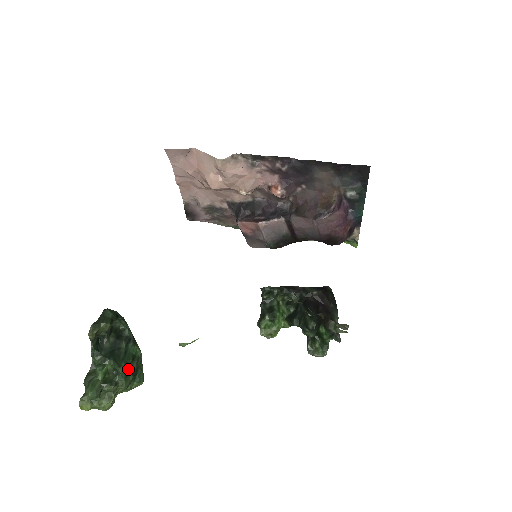
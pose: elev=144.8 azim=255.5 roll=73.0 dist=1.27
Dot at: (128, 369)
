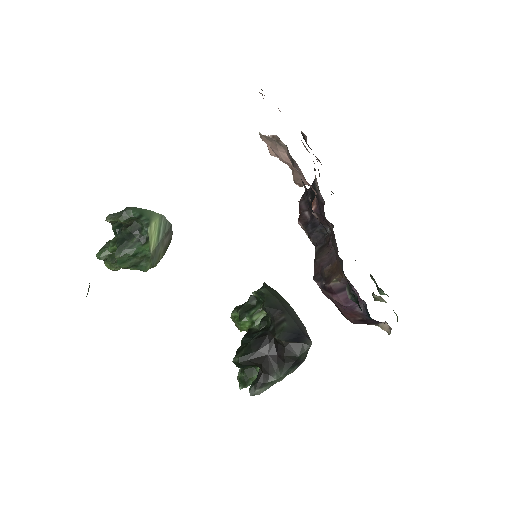
Dot at: (126, 259)
